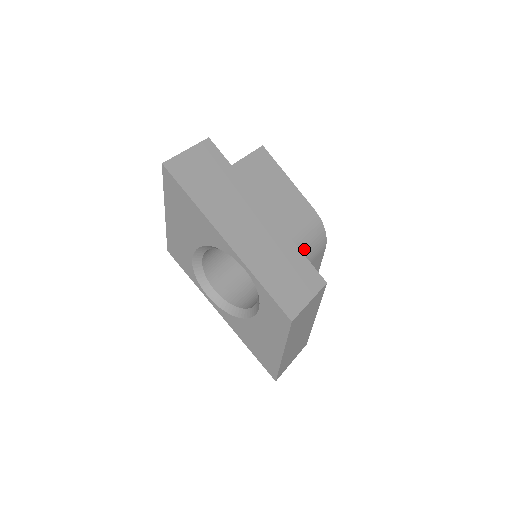
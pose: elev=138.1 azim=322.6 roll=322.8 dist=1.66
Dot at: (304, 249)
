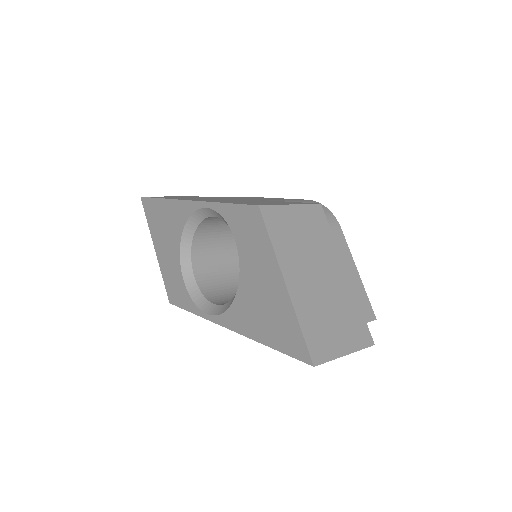
Dot at: occluded
